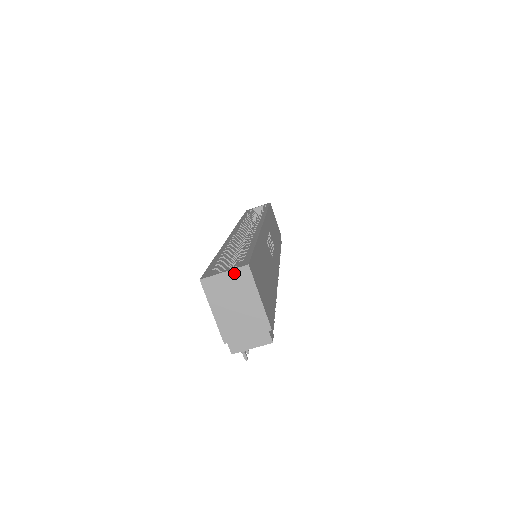
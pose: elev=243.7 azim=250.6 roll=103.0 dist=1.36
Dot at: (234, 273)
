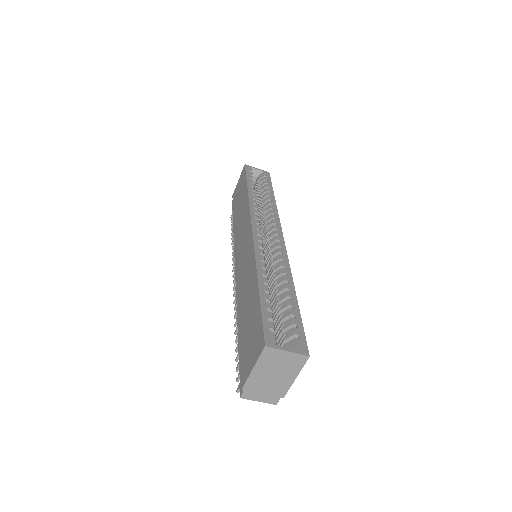
Dot at: (294, 356)
